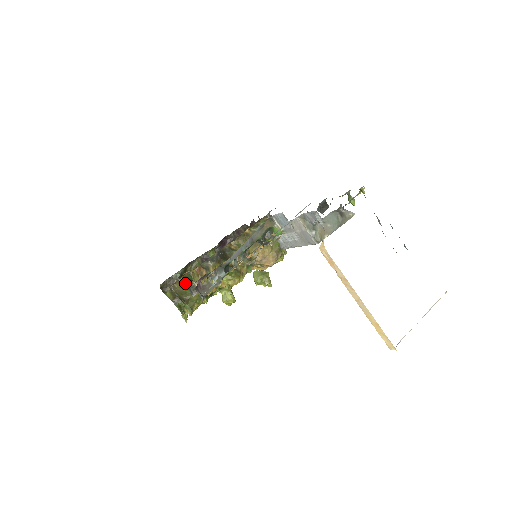
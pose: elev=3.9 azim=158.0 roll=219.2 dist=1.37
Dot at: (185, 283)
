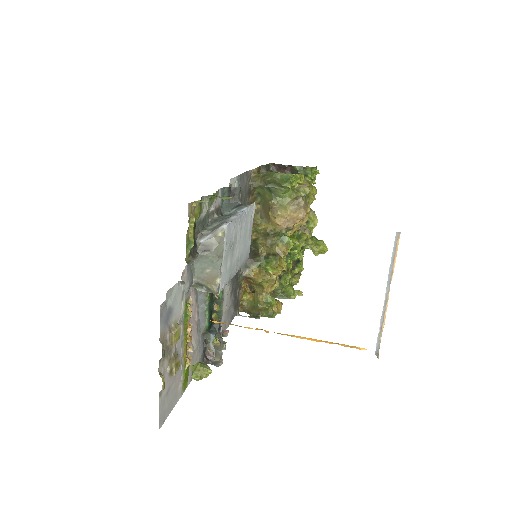
Dot at: occluded
